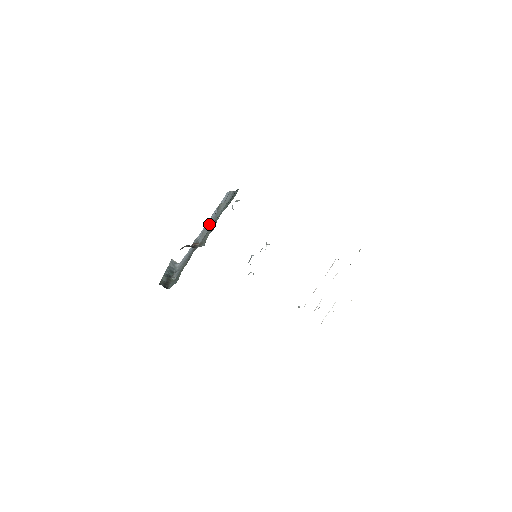
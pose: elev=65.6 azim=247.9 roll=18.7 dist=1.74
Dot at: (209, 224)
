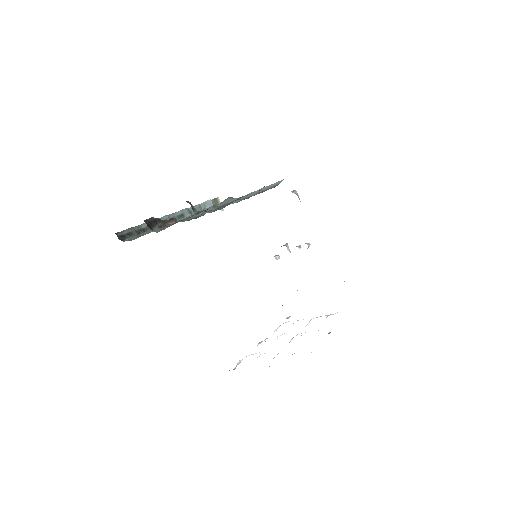
Dot at: occluded
